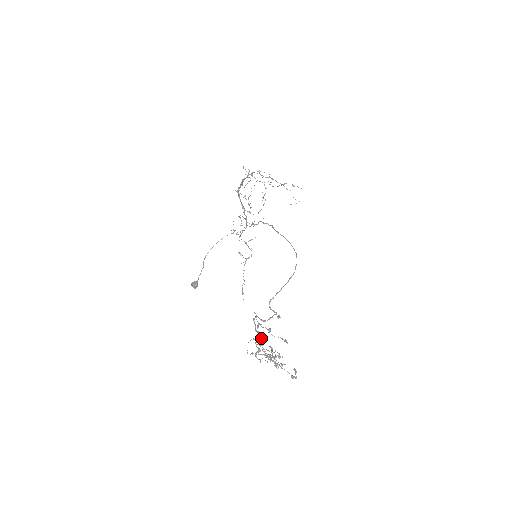
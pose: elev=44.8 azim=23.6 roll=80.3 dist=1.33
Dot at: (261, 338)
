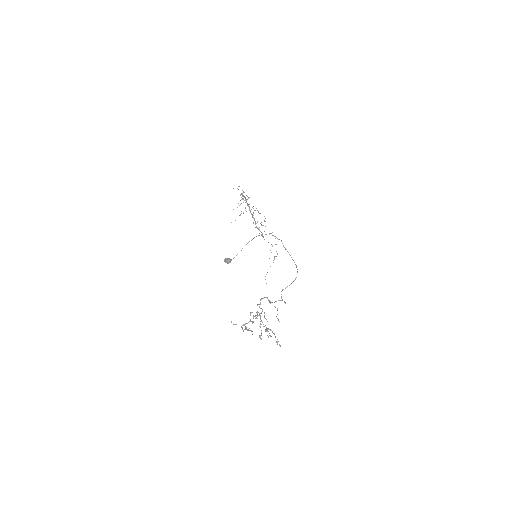
Dot at: (257, 314)
